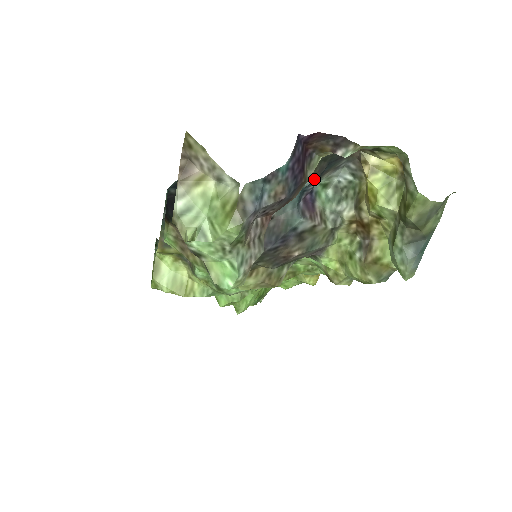
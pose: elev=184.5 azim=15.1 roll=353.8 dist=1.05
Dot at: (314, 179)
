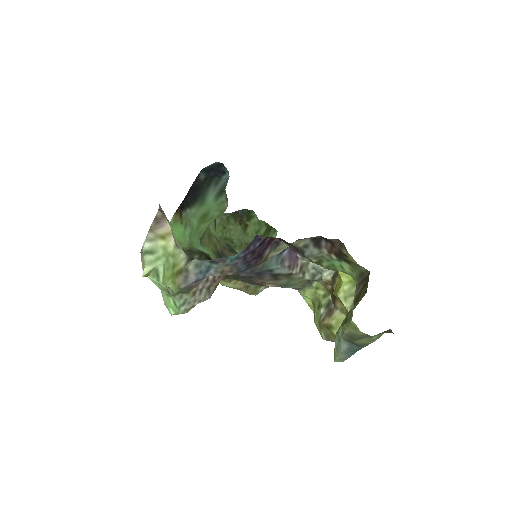
Dot at: occluded
